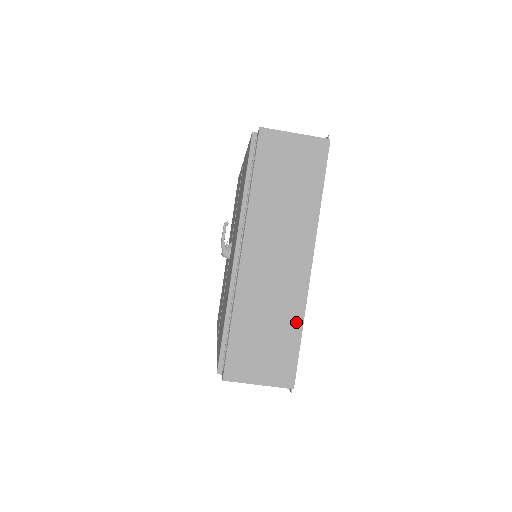
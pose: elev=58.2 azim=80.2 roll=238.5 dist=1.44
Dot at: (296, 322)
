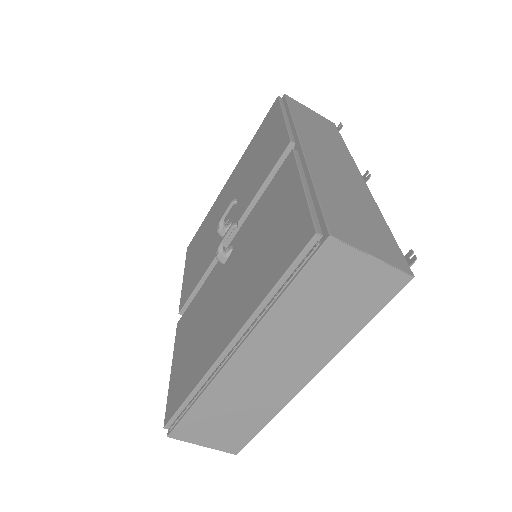
Dot at: (265, 417)
